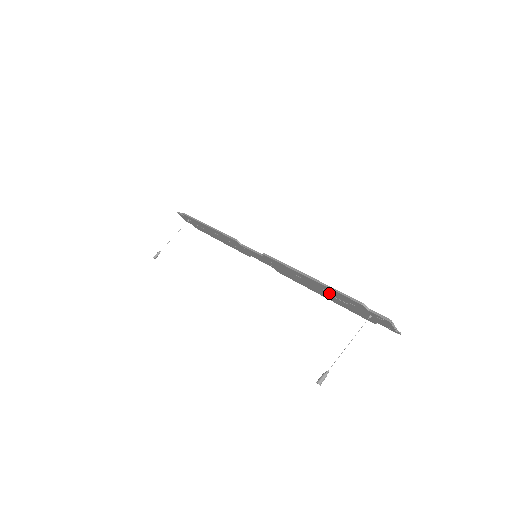
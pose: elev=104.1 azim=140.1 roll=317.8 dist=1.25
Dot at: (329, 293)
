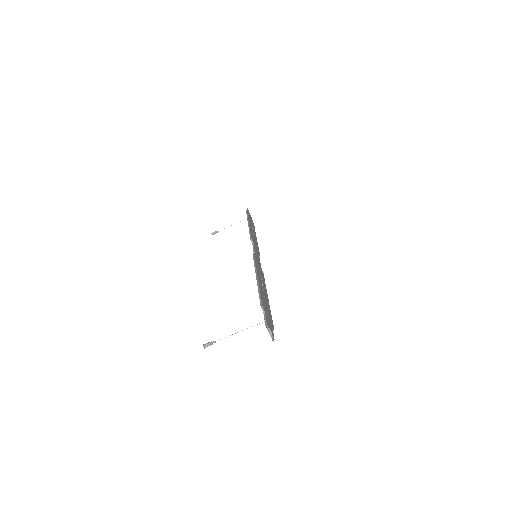
Dot at: occluded
